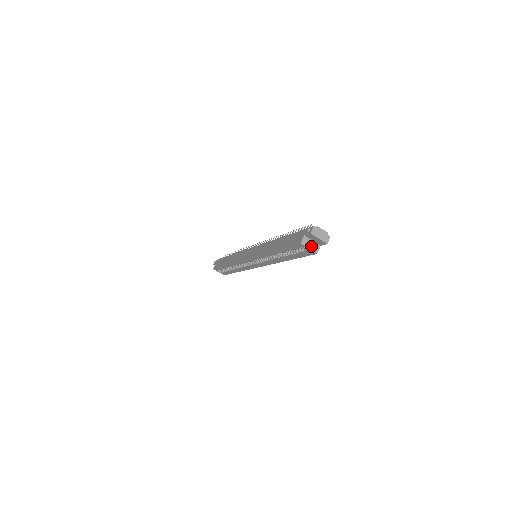
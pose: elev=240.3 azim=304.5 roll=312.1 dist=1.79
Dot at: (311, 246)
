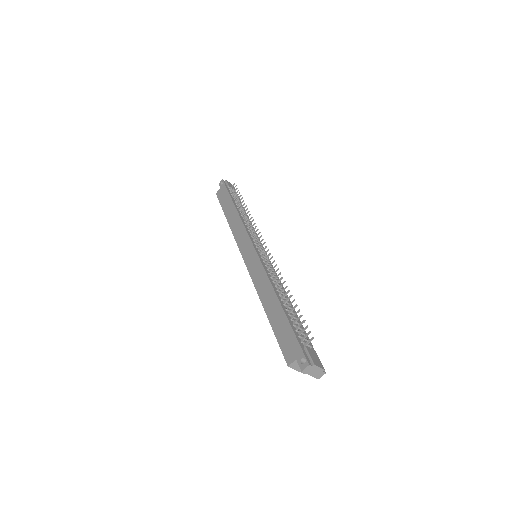
Dot at: occluded
